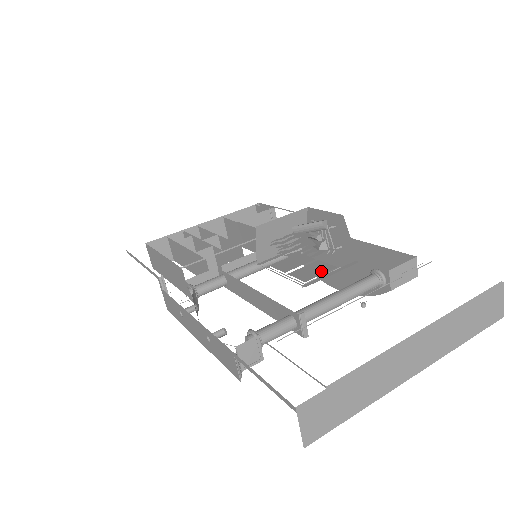
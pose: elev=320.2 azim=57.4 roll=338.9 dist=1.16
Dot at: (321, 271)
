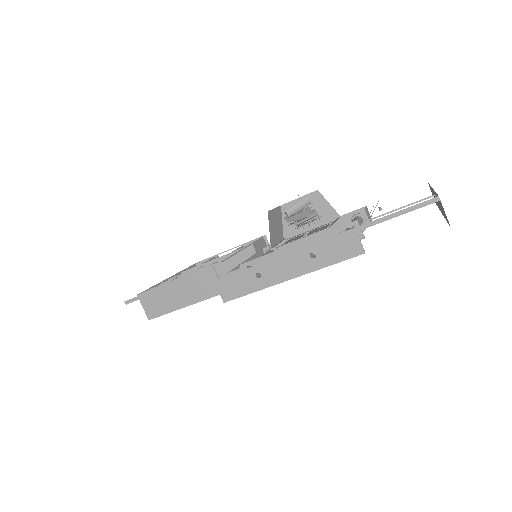
Dot at: occluded
